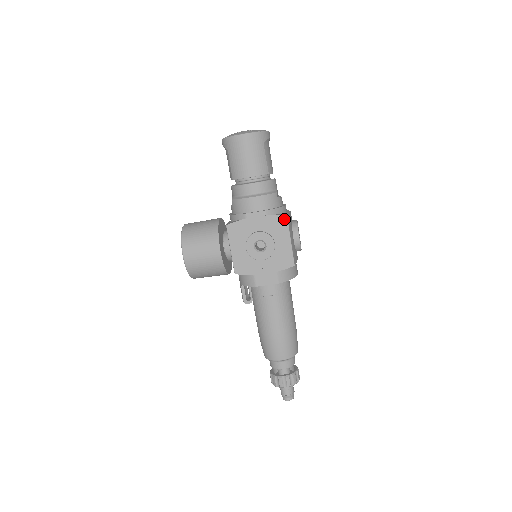
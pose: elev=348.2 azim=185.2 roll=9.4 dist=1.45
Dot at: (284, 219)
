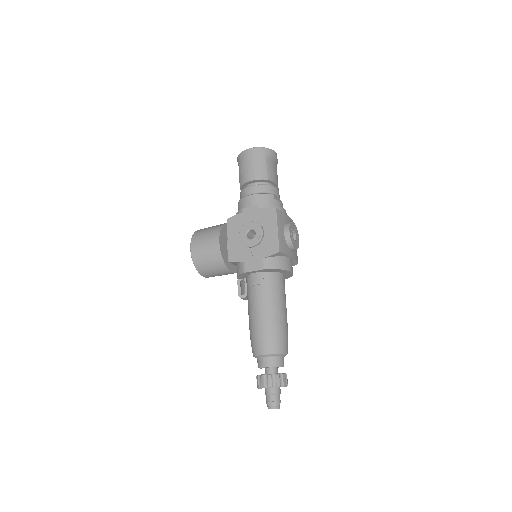
Dot at: (273, 210)
